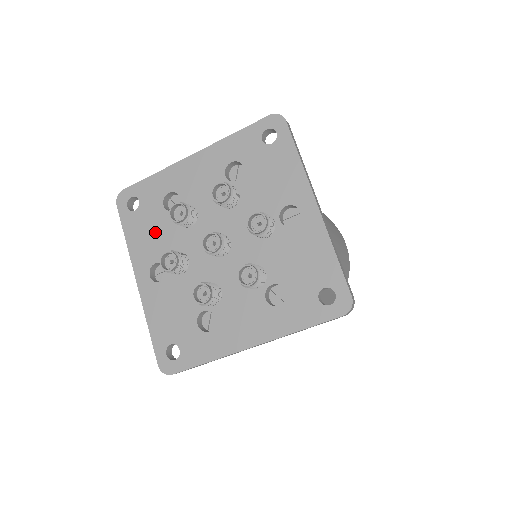
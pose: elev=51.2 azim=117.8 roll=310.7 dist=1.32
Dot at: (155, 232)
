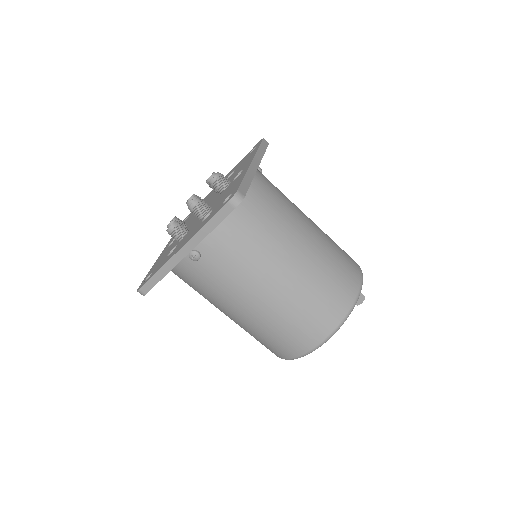
Dot at: occluded
